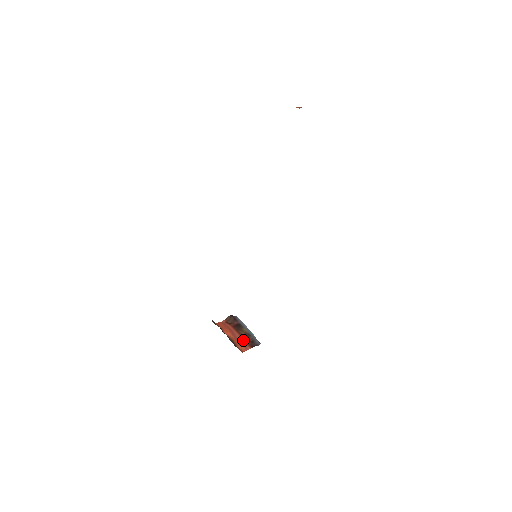
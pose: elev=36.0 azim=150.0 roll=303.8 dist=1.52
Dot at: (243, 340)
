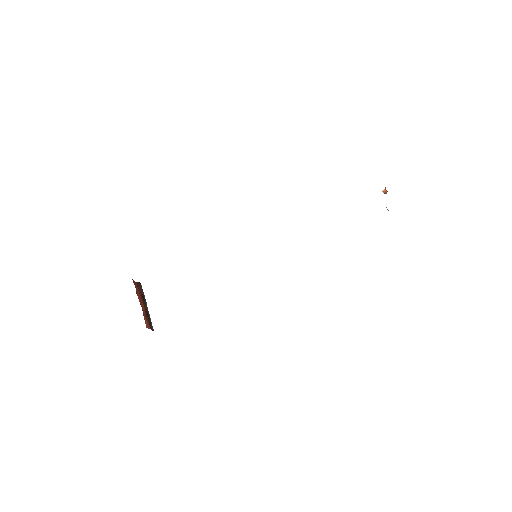
Dot at: (146, 315)
